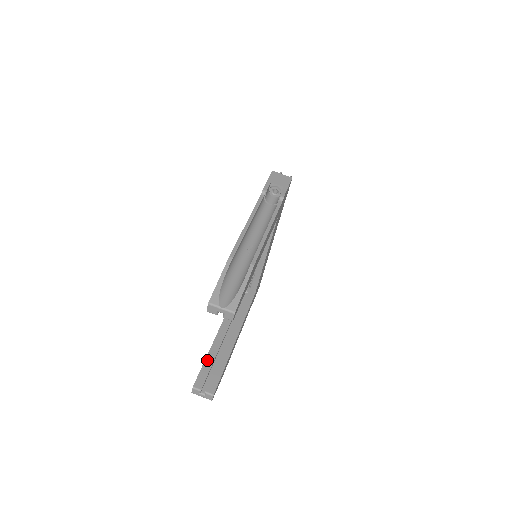
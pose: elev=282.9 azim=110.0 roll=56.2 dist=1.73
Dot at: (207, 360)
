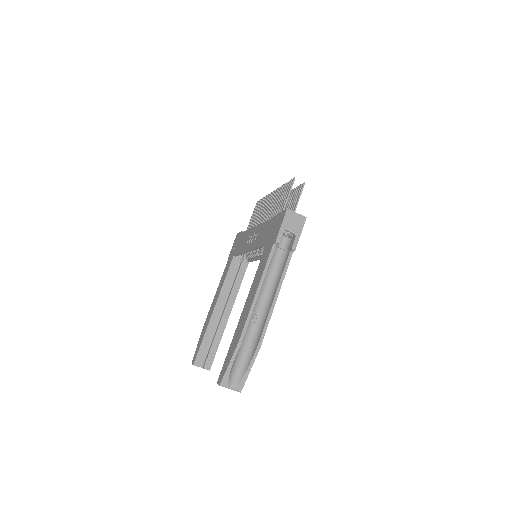
Dot at: (205, 339)
